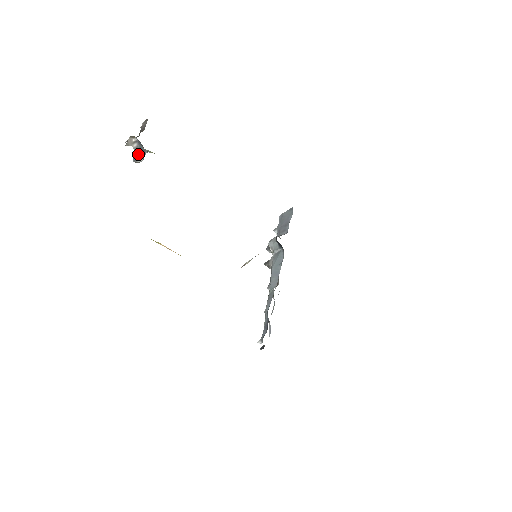
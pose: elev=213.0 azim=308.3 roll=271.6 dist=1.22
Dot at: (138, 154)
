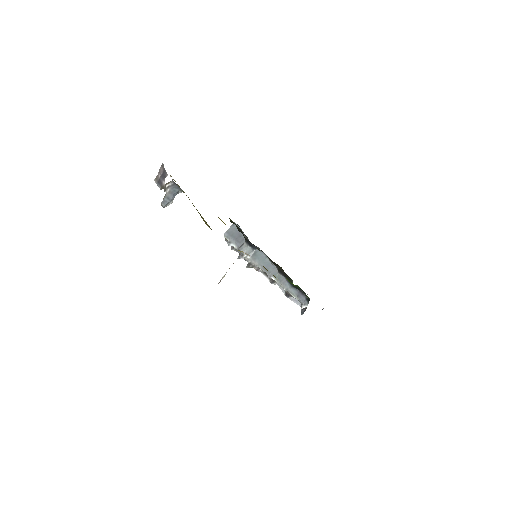
Dot at: (171, 197)
